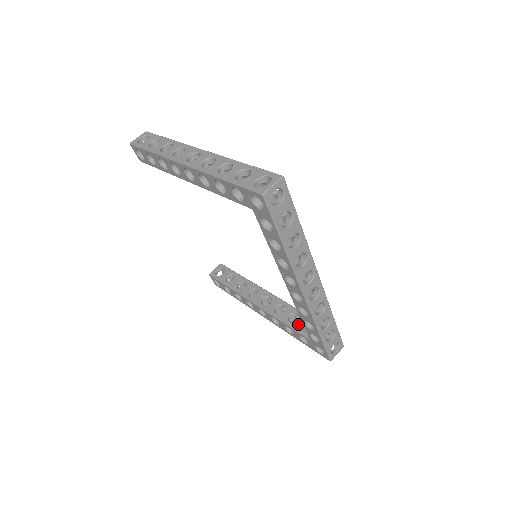
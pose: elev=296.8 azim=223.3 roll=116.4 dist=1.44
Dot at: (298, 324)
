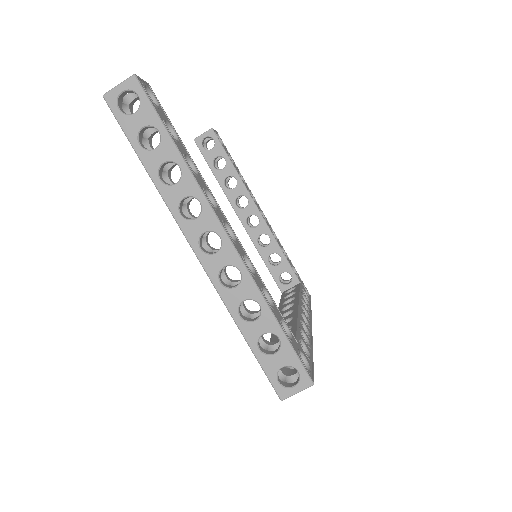
Dot at: (277, 270)
